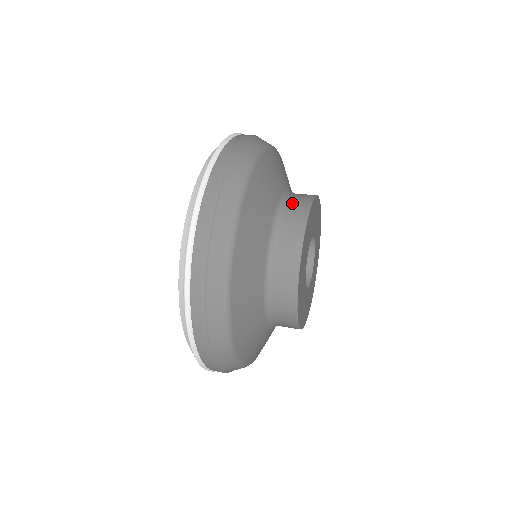
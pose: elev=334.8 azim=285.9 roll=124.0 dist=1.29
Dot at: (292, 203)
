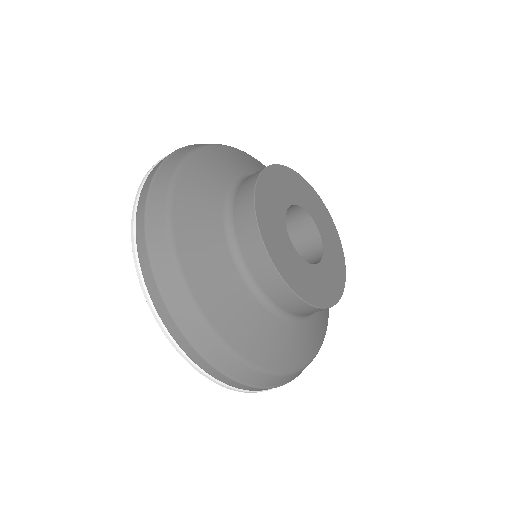
Dot at: occluded
